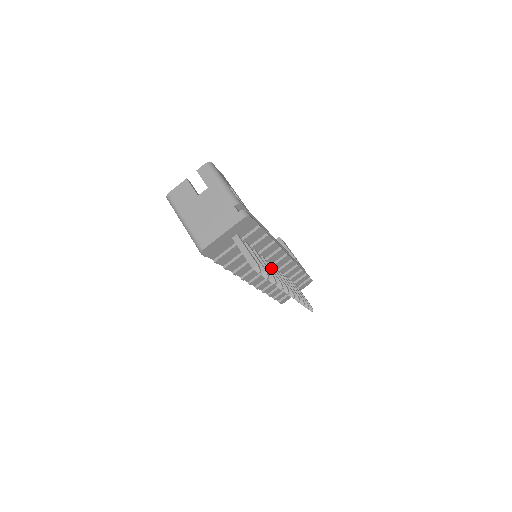
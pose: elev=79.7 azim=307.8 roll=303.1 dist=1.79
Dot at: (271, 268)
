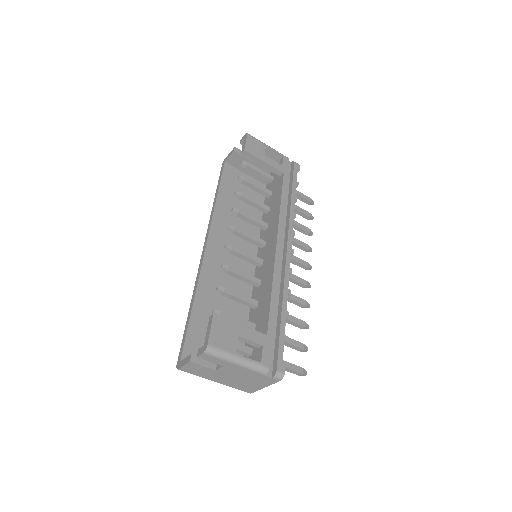
Dot at: occluded
